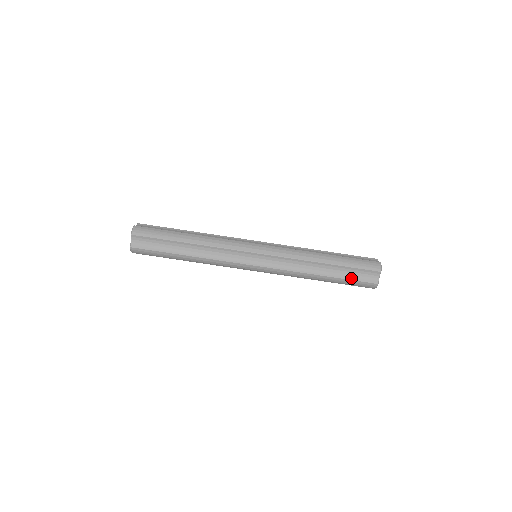
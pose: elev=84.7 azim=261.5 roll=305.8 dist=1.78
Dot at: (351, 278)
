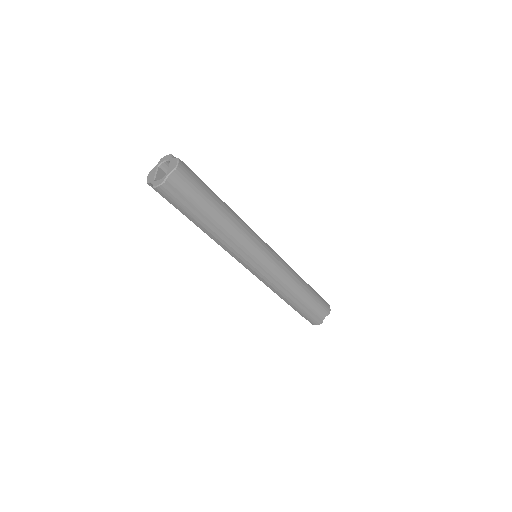
Dot at: (311, 311)
